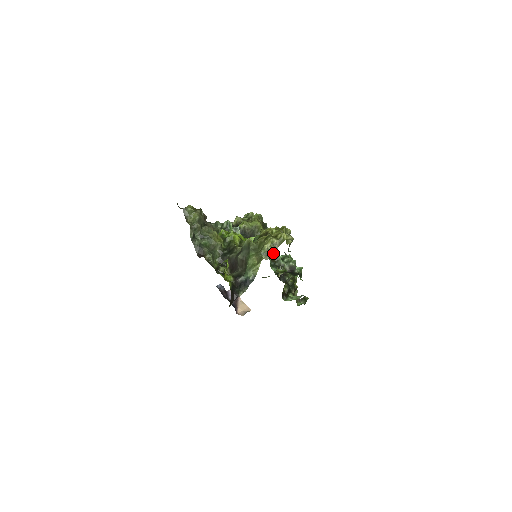
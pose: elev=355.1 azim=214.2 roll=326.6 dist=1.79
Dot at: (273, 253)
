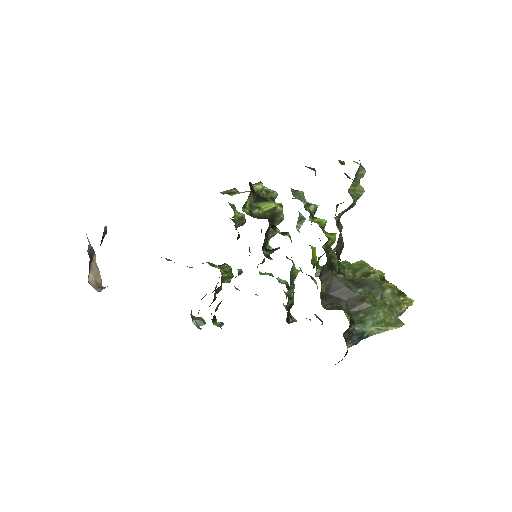
Dot at: occluded
